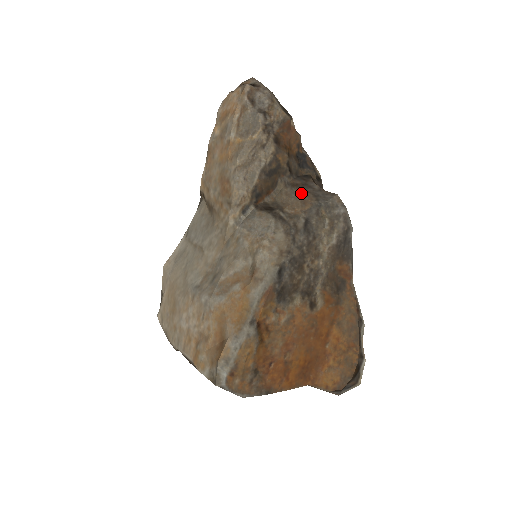
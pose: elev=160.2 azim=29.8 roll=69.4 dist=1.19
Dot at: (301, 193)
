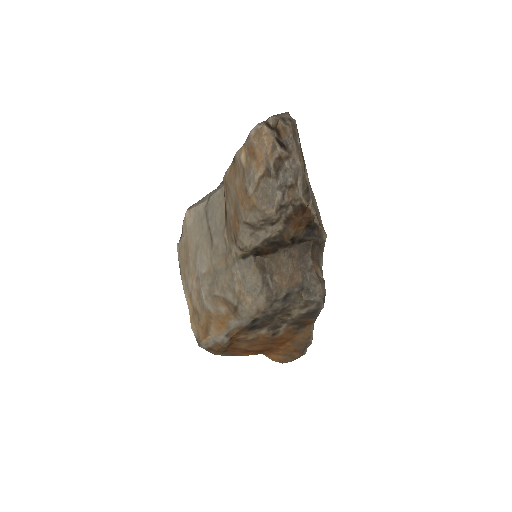
Dot at: (293, 269)
